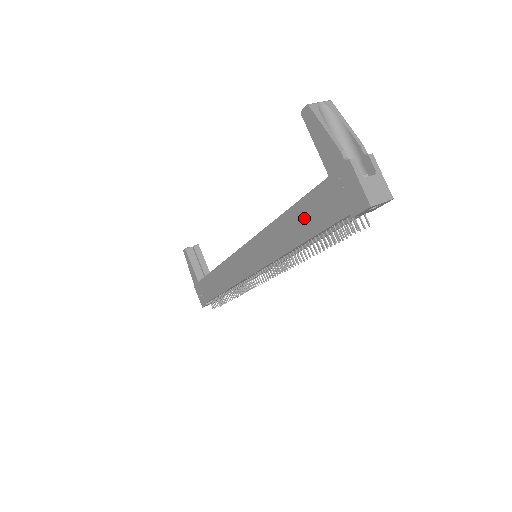
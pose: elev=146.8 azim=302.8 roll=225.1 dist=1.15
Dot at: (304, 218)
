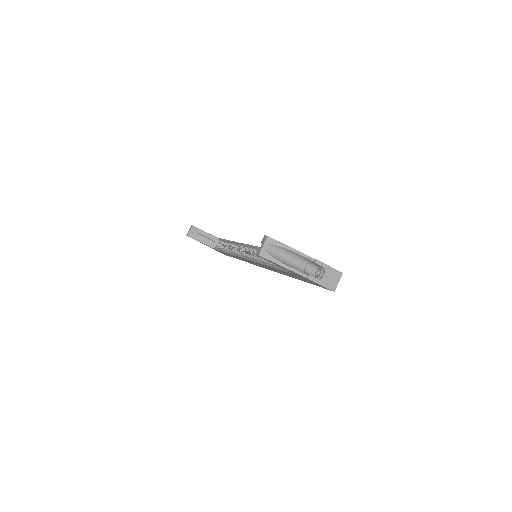
Dot at: occluded
